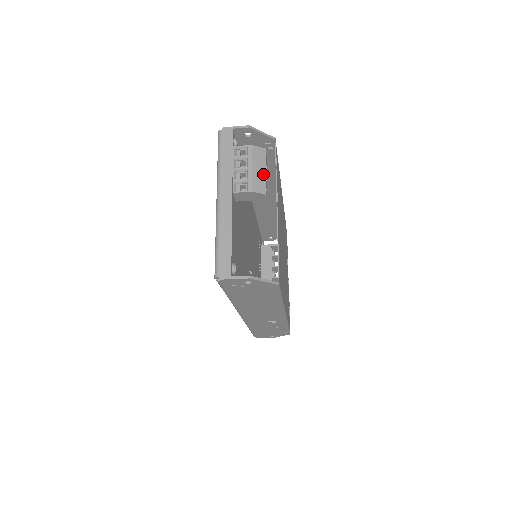
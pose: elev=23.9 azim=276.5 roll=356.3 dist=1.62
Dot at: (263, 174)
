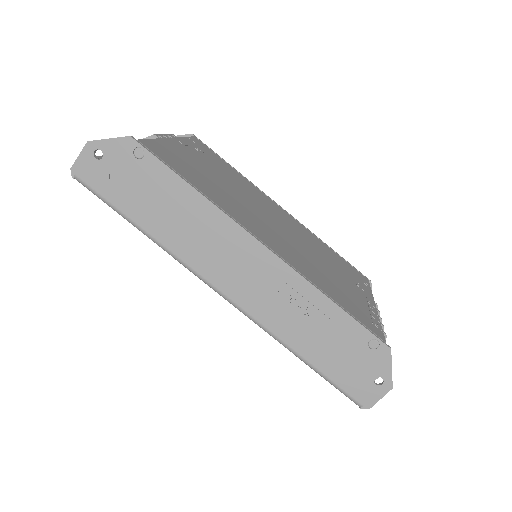
Dot at: occluded
